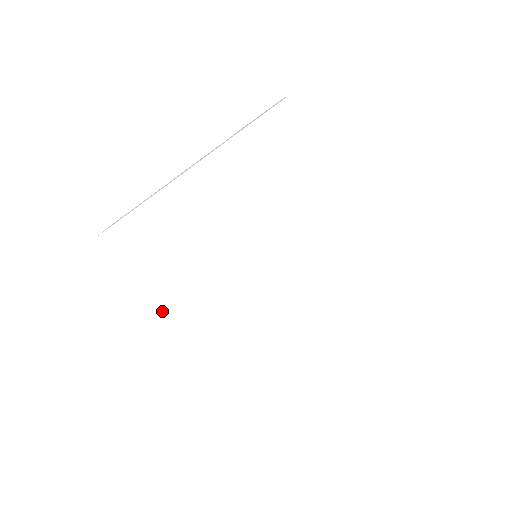
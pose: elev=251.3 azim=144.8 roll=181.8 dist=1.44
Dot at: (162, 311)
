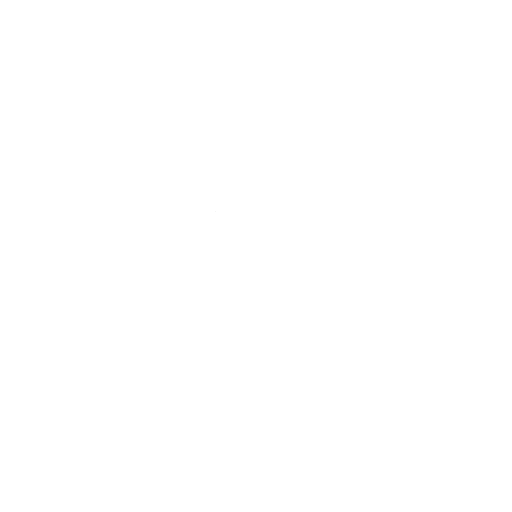
Dot at: (151, 212)
